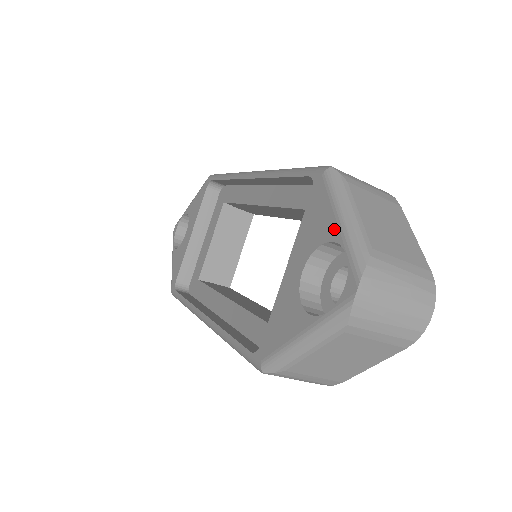
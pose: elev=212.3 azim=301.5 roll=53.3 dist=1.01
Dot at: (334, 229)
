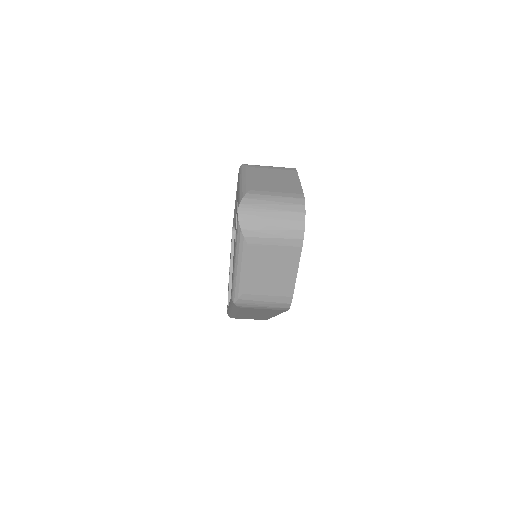
Dot at: occluded
